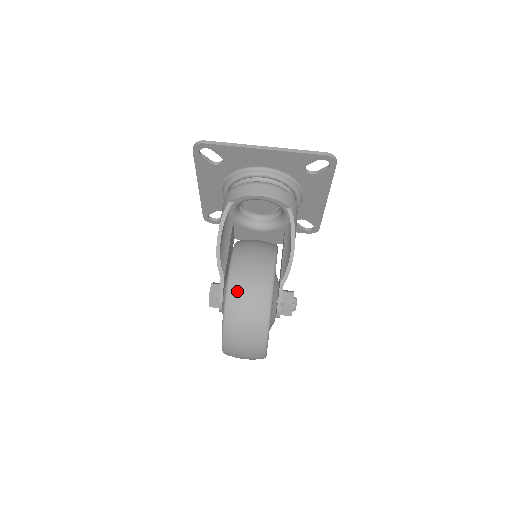
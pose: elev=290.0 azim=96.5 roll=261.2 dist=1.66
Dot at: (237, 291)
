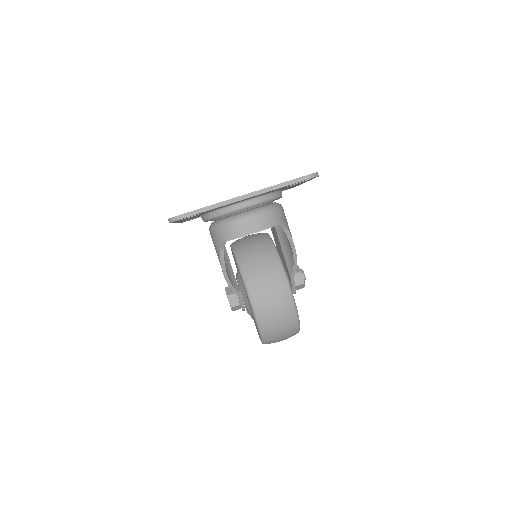
Dot at: (266, 317)
